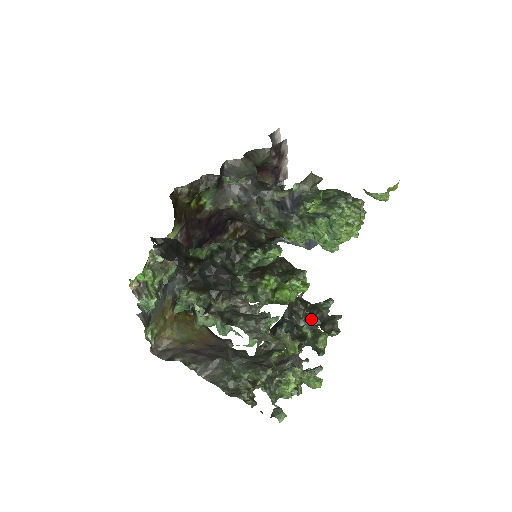
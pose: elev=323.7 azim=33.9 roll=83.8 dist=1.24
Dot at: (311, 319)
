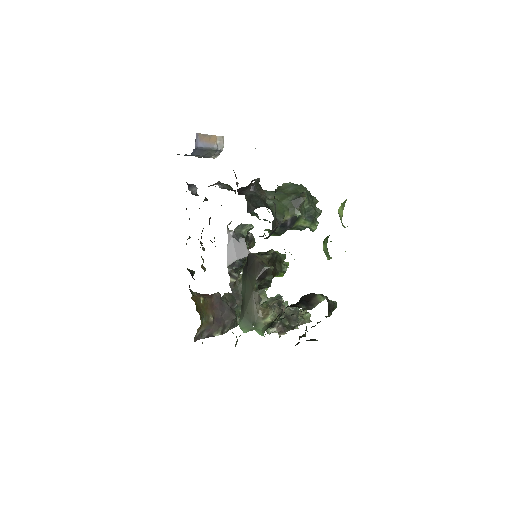
Dot at: occluded
